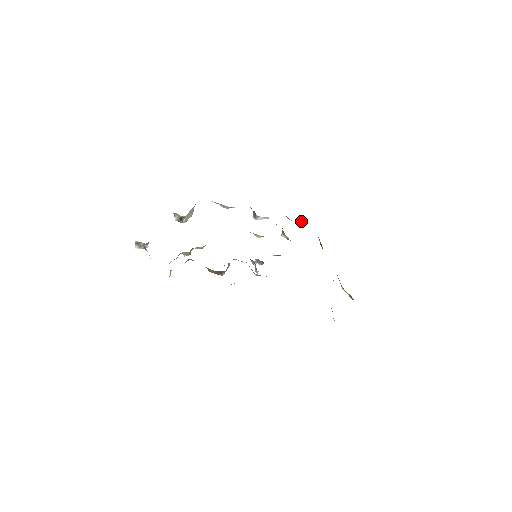
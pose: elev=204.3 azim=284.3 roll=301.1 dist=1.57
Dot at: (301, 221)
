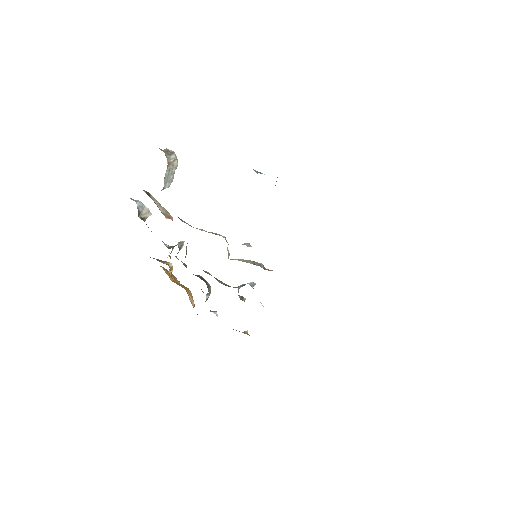
Dot at: occluded
